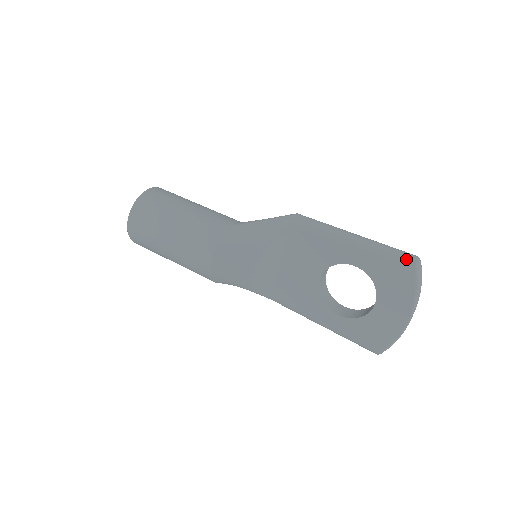
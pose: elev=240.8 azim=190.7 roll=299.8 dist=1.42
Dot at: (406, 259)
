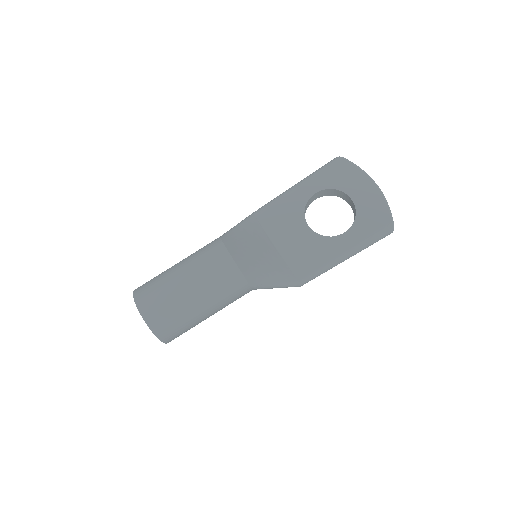
Dot at: (332, 160)
